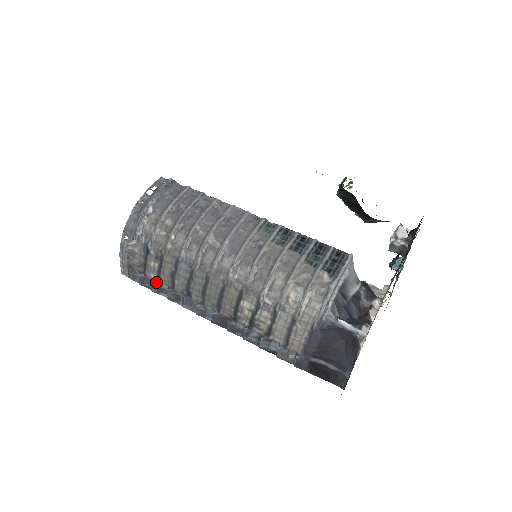
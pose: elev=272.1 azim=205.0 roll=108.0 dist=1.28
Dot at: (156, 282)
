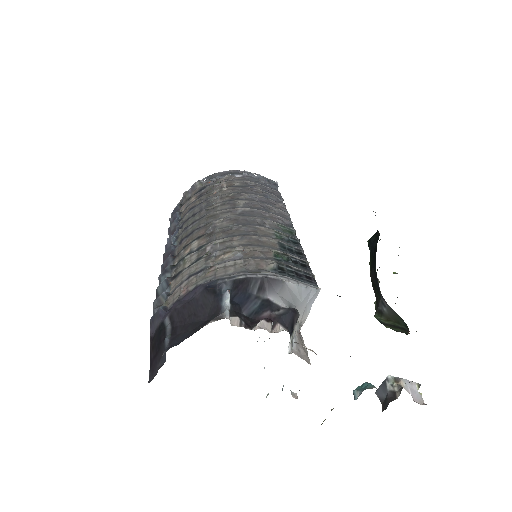
Dot at: (179, 213)
